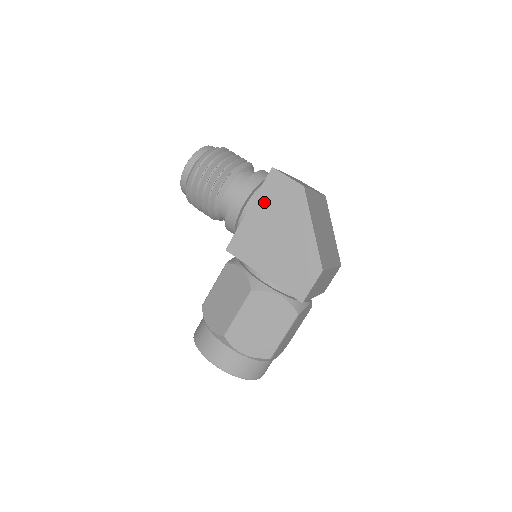
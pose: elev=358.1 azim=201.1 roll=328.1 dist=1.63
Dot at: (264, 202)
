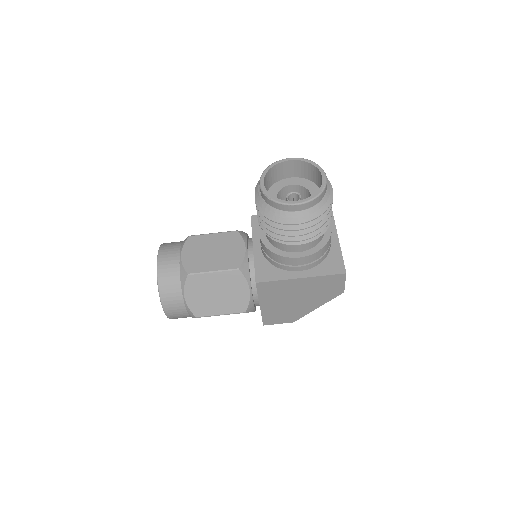
Dot at: (315, 282)
